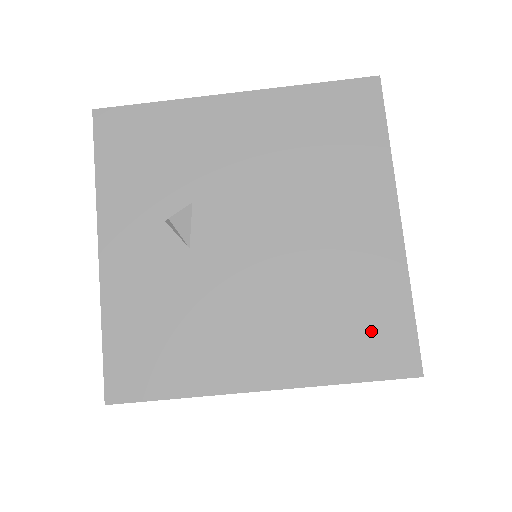
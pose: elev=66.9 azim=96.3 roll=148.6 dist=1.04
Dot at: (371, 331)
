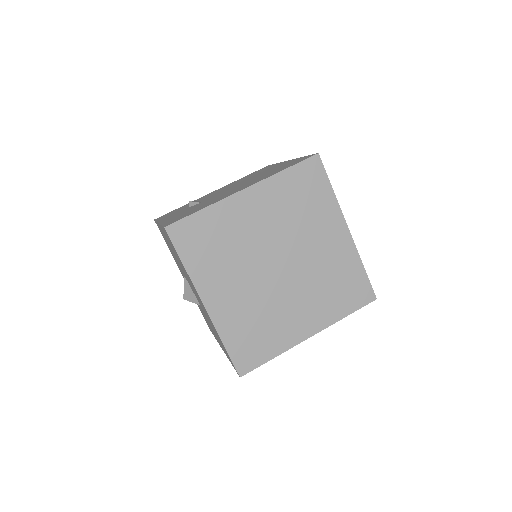
Dot at: occluded
